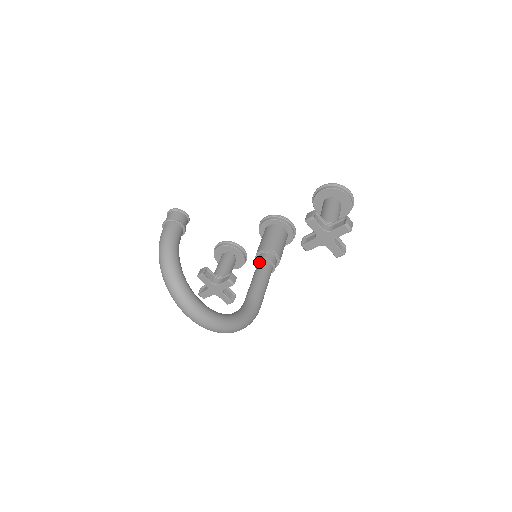
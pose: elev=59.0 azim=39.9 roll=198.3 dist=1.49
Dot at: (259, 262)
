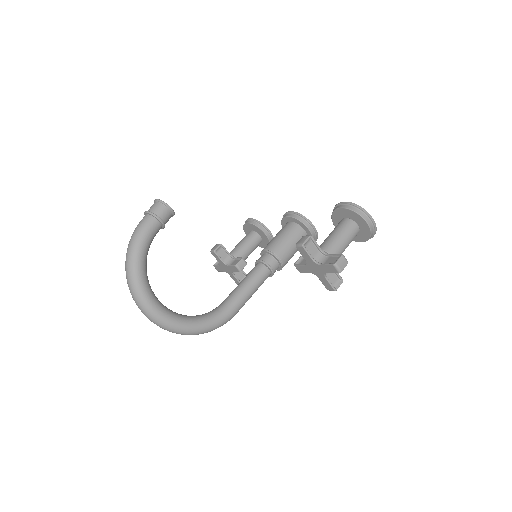
Dot at: (258, 263)
